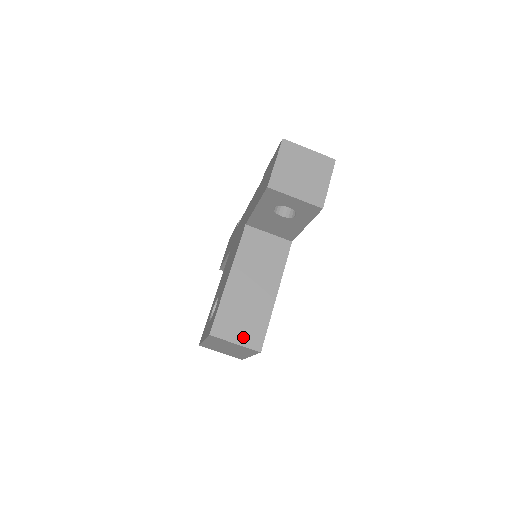
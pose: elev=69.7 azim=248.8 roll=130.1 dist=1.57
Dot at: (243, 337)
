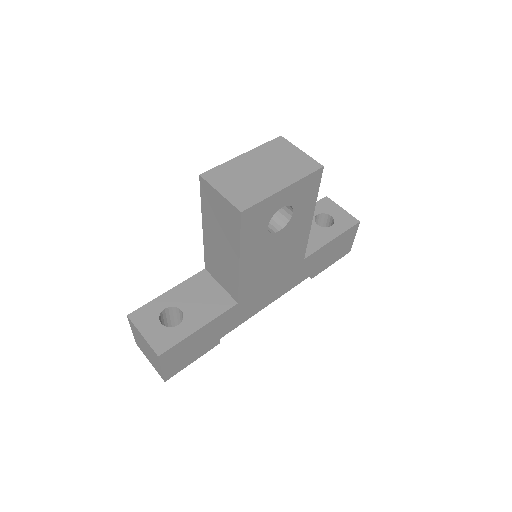
Dot at: occluded
